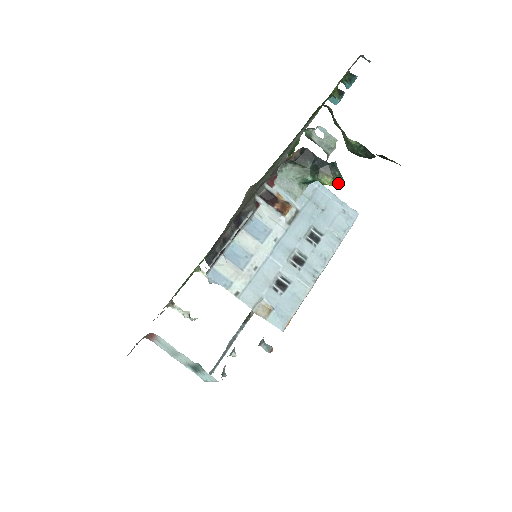
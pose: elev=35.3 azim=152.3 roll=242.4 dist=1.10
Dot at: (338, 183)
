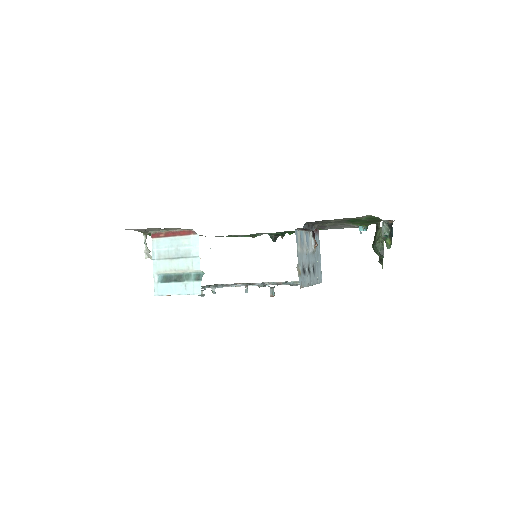
Dot at: (389, 247)
